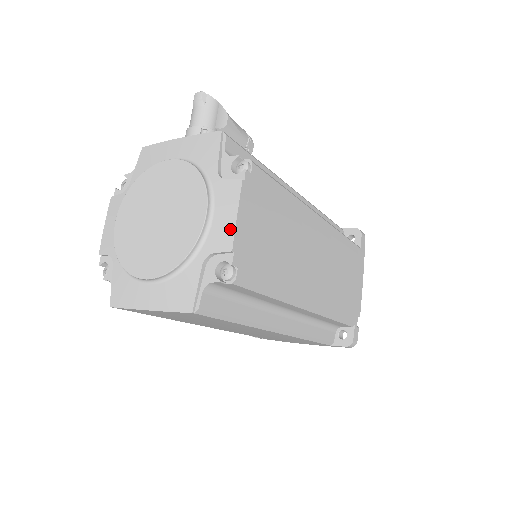
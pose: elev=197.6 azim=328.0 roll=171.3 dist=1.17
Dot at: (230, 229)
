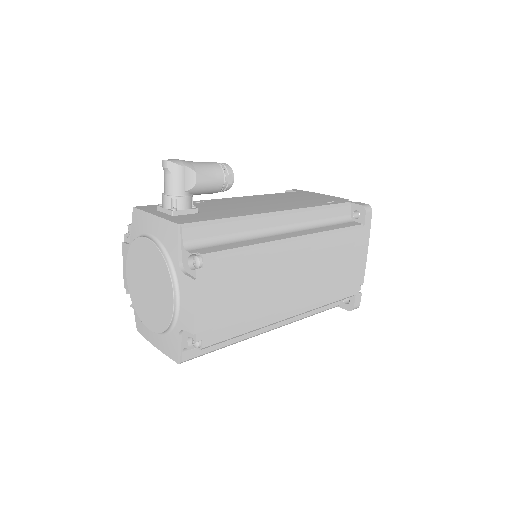
Dot at: (190, 317)
